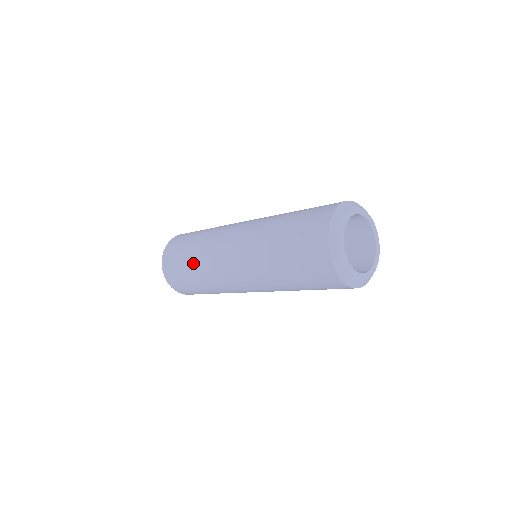
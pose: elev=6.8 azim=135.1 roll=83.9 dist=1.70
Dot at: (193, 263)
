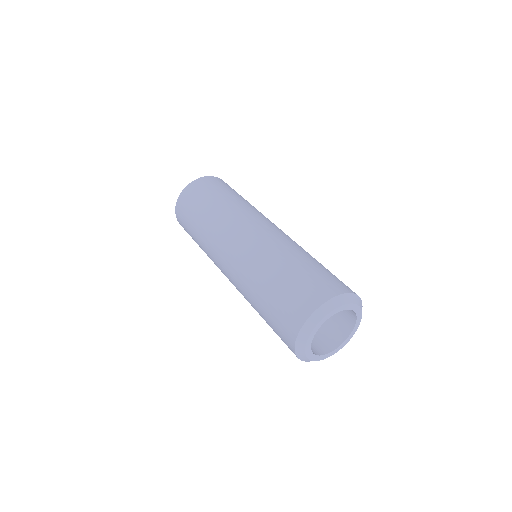
Dot at: occluded
